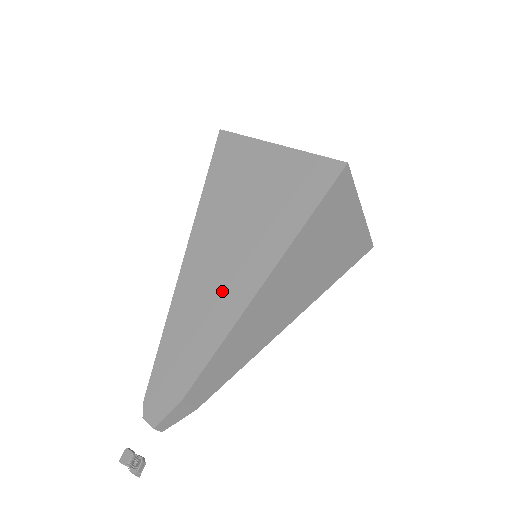
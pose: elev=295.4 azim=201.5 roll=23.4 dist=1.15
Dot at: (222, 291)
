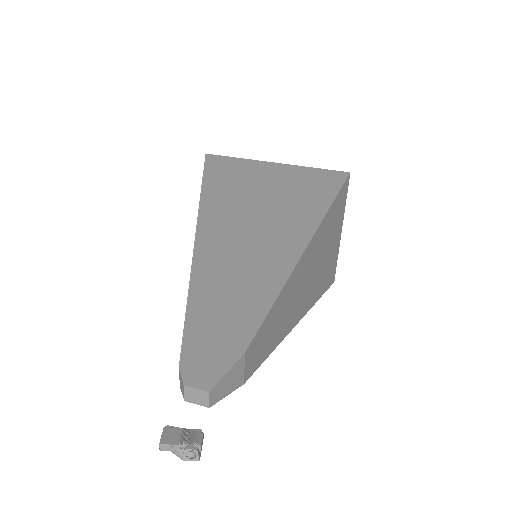
Dot at: (261, 253)
